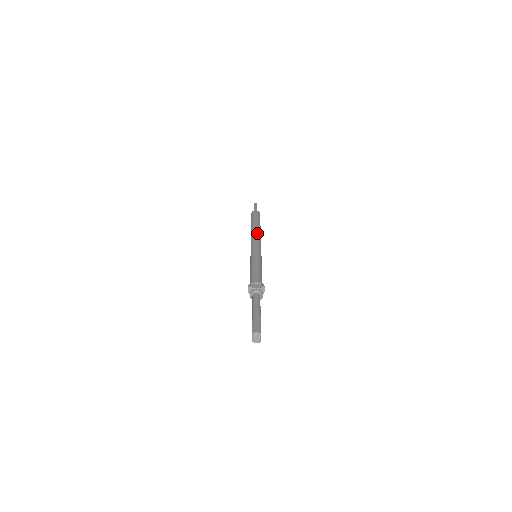
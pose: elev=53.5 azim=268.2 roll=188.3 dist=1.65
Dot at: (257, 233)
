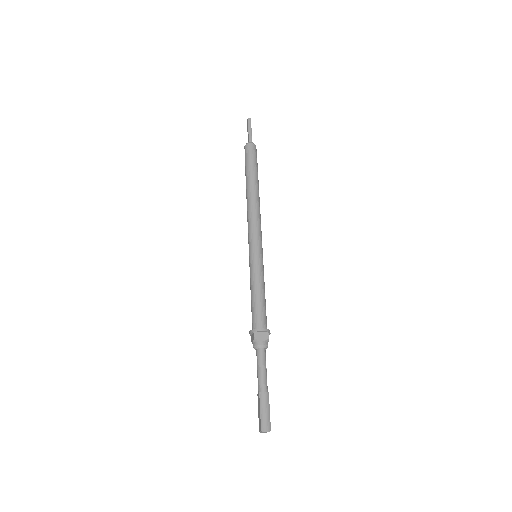
Dot at: (256, 207)
